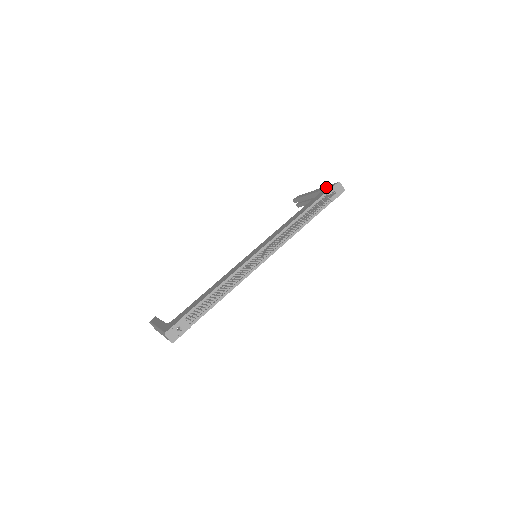
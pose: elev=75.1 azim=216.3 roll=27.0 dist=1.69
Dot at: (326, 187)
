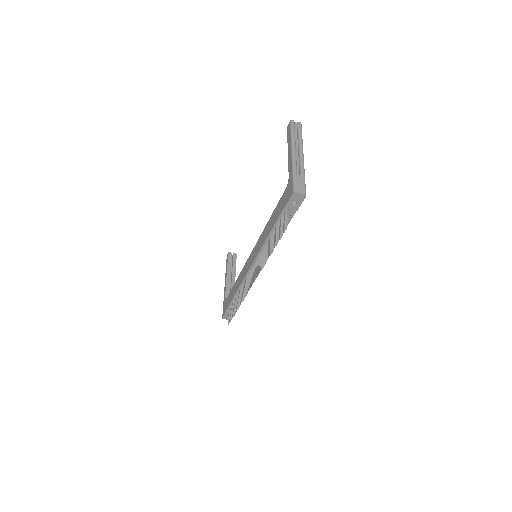
Dot at: (289, 181)
